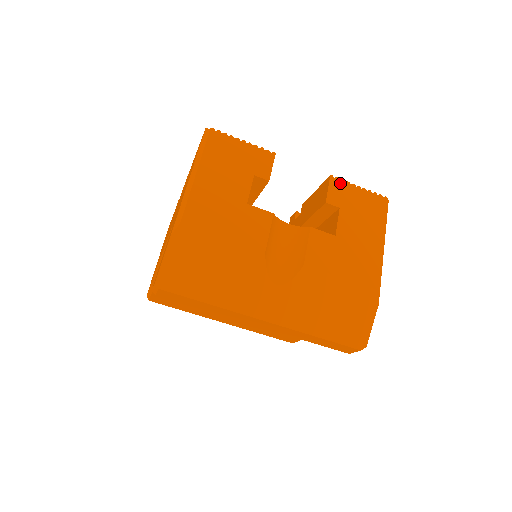
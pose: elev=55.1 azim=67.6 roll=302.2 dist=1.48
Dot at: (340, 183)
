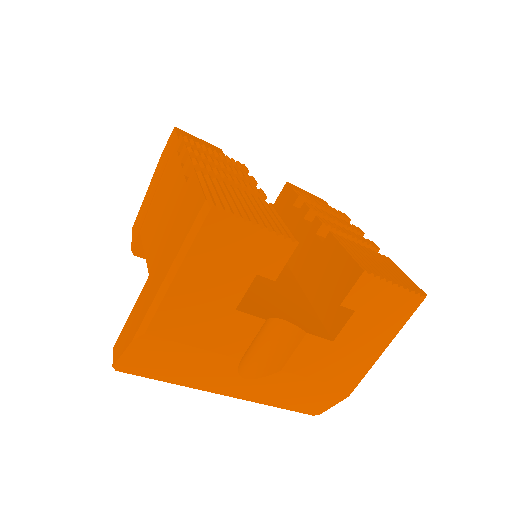
Dot at: (372, 281)
